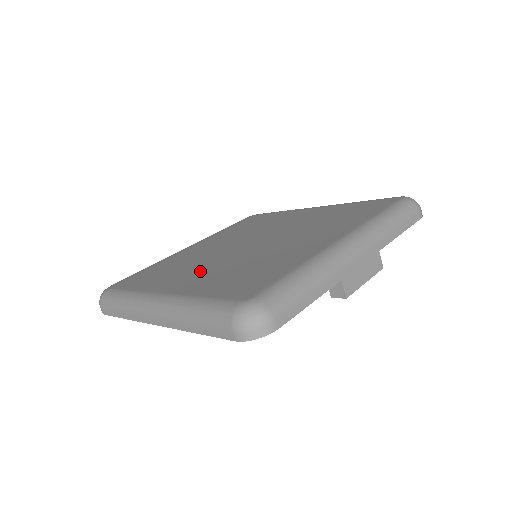
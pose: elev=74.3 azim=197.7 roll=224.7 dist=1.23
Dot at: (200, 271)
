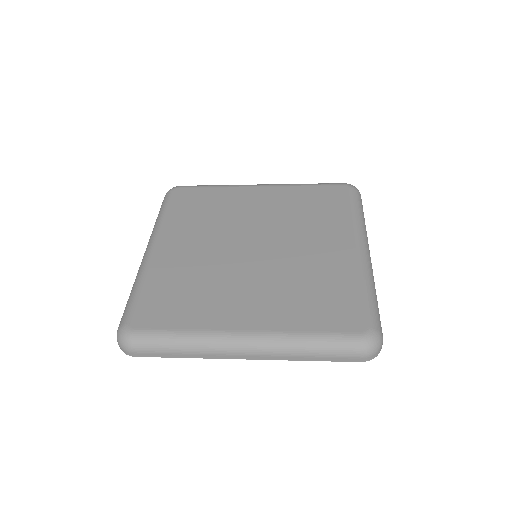
Dot at: (248, 294)
